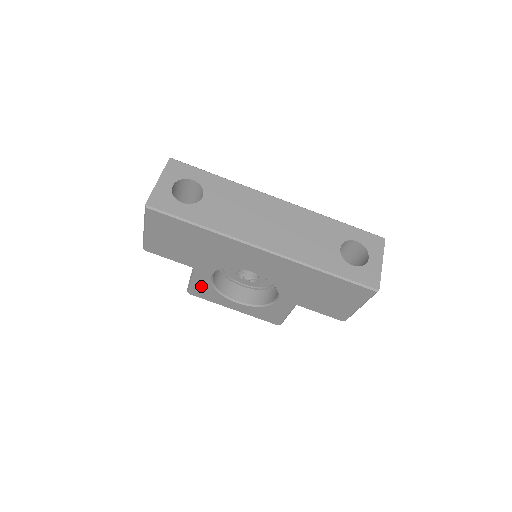
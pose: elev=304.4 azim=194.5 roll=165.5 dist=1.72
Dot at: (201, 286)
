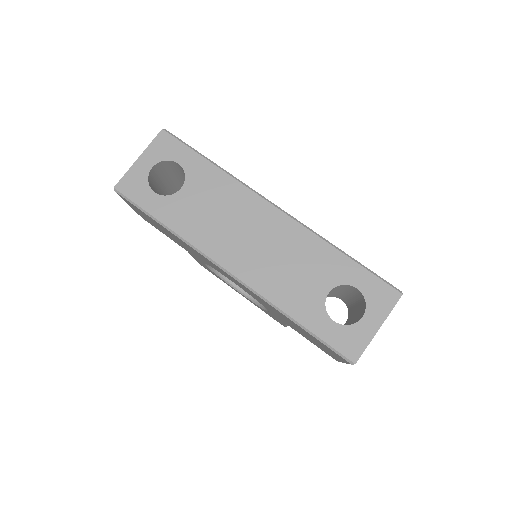
Dot at: (203, 265)
